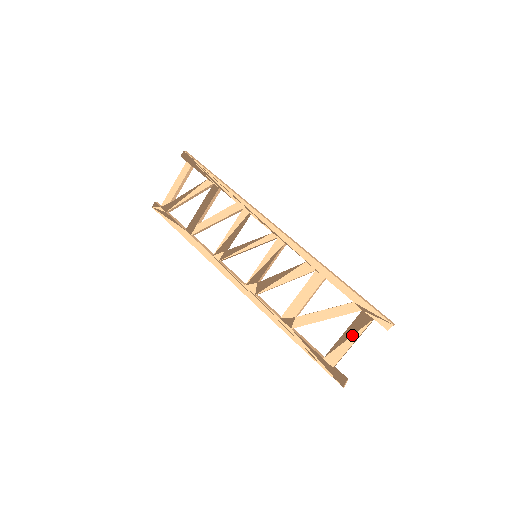
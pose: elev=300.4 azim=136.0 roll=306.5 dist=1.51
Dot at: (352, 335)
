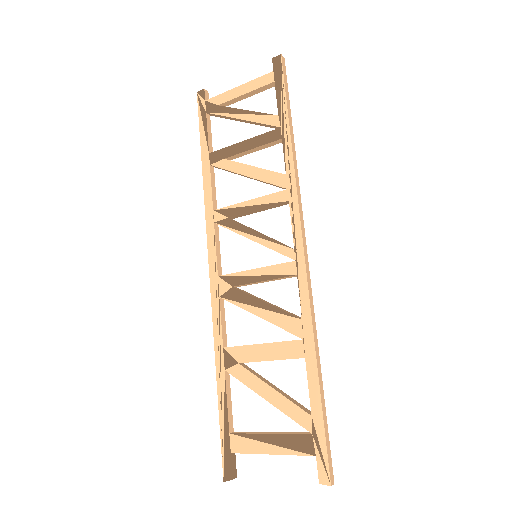
Dot at: (278, 445)
